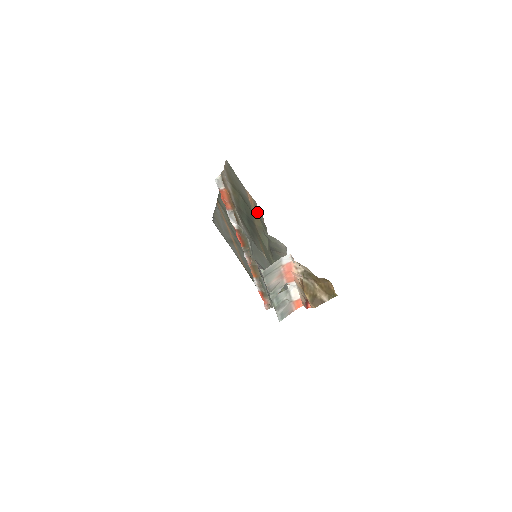
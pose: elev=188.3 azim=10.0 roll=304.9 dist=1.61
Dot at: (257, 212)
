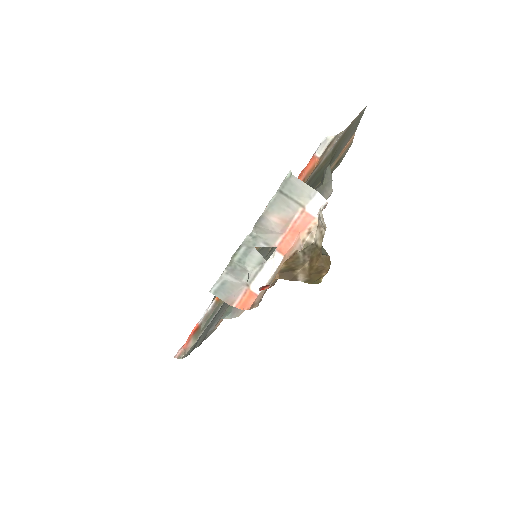
Dot at: (336, 165)
